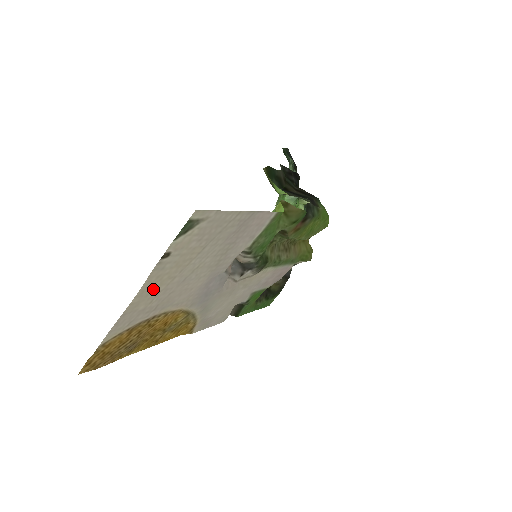
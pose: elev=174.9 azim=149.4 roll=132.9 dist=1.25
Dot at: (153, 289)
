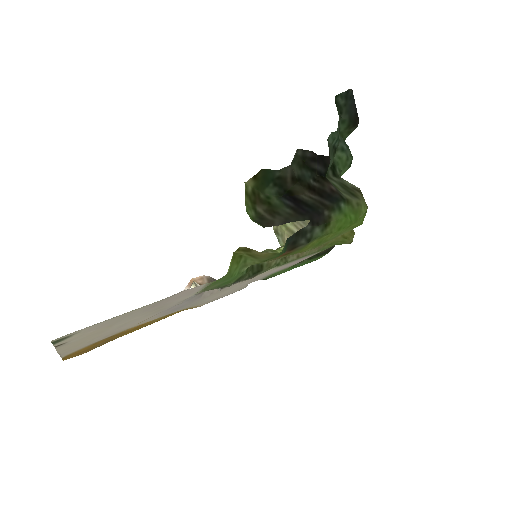
Dot at: (80, 343)
